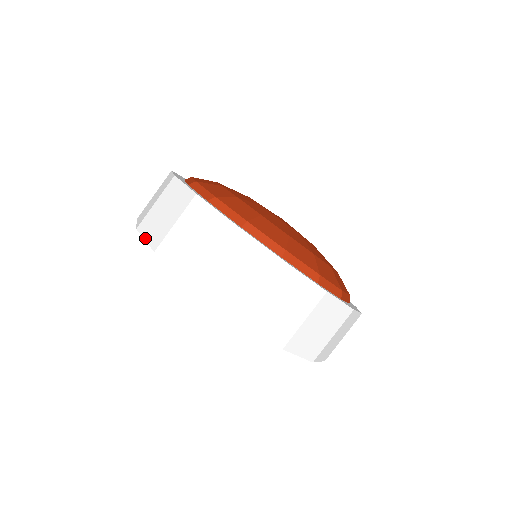
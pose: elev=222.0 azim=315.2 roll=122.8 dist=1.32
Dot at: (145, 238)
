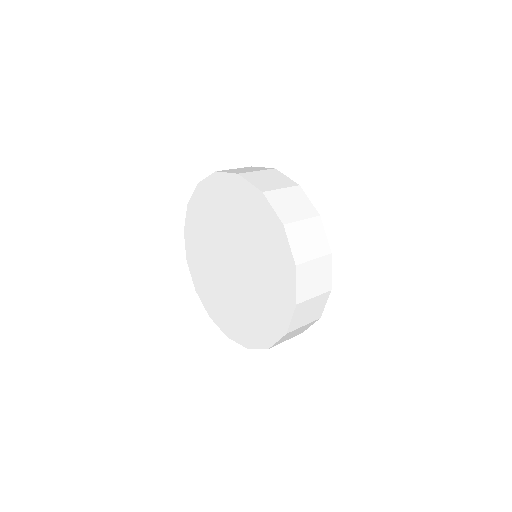
Dot at: (251, 182)
